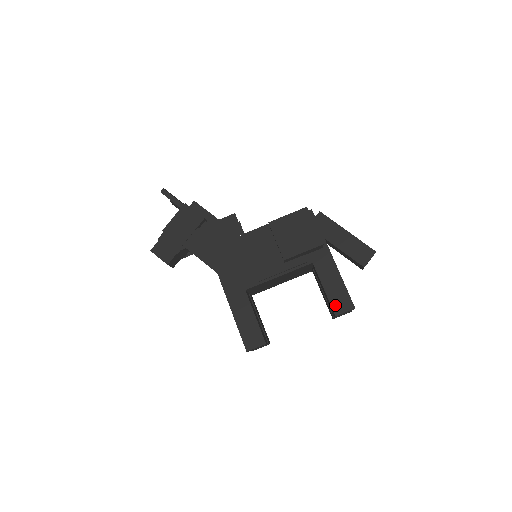
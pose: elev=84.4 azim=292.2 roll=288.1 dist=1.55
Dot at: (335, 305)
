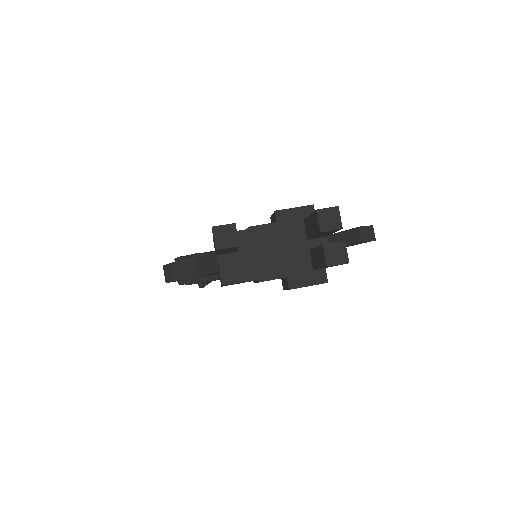
Dot at: occluded
